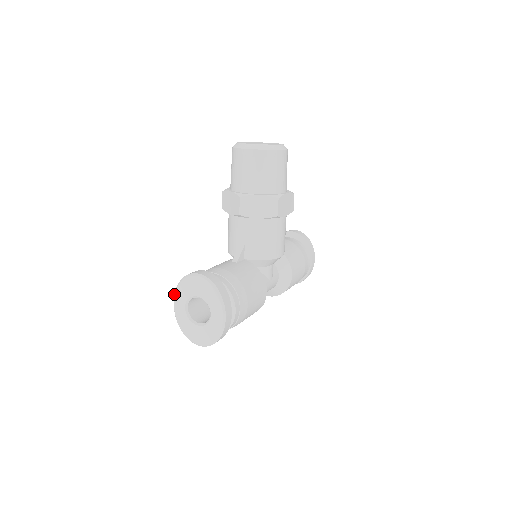
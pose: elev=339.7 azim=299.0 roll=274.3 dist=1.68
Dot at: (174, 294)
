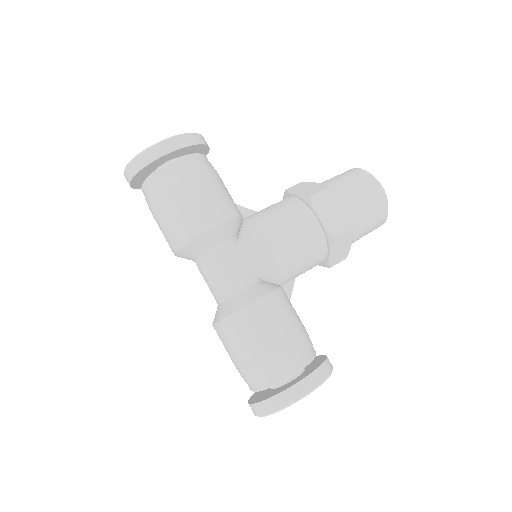
Dot at: occluded
